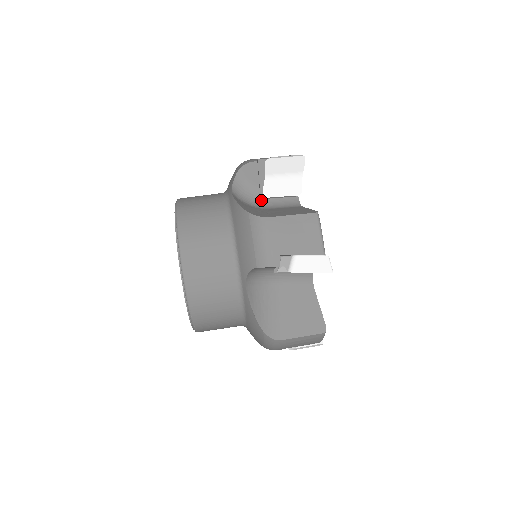
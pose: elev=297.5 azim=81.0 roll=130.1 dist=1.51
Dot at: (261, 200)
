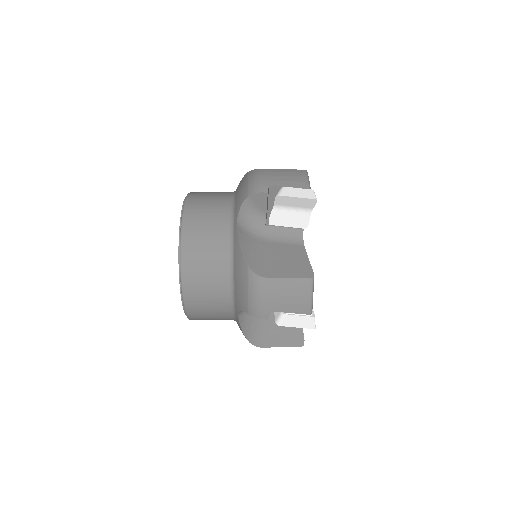
Dot at: (266, 227)
